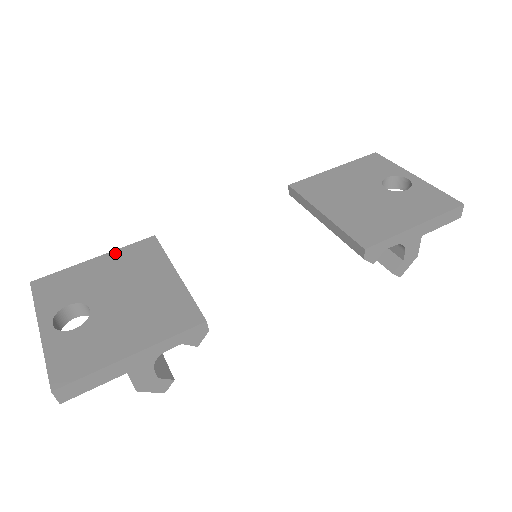
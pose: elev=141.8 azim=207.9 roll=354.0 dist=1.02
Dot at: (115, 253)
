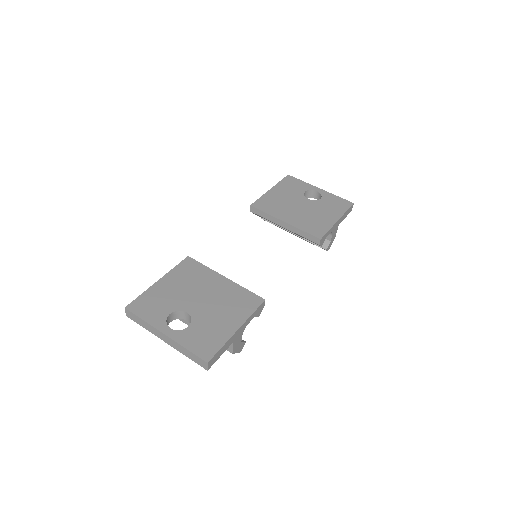
Dot at: (171, 274)
